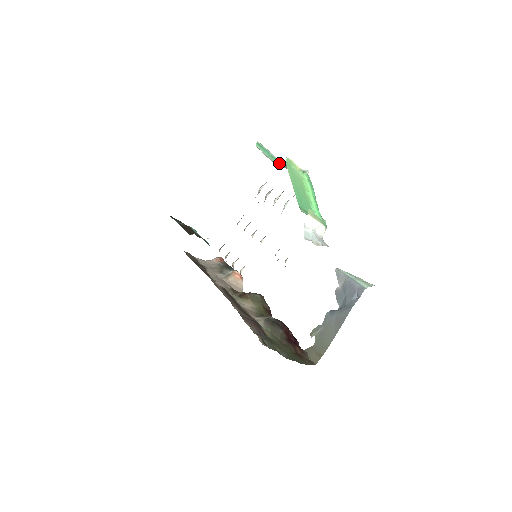
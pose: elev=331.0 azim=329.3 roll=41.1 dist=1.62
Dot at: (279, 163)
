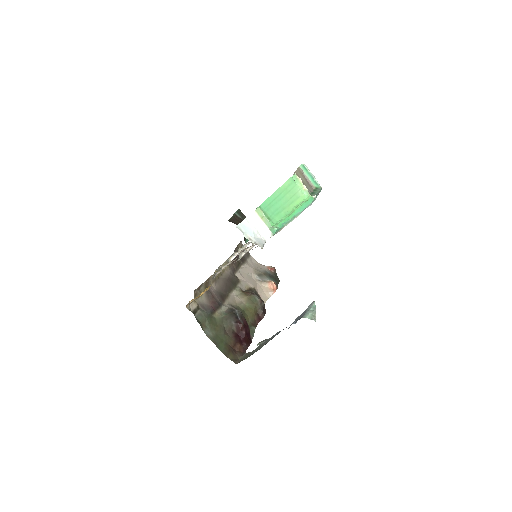
Dot at: (316, 189)
